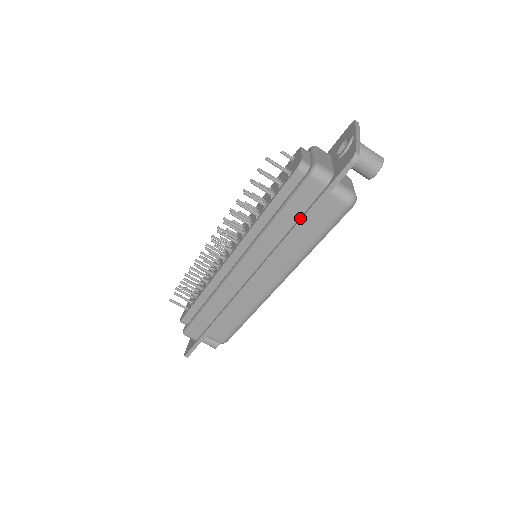
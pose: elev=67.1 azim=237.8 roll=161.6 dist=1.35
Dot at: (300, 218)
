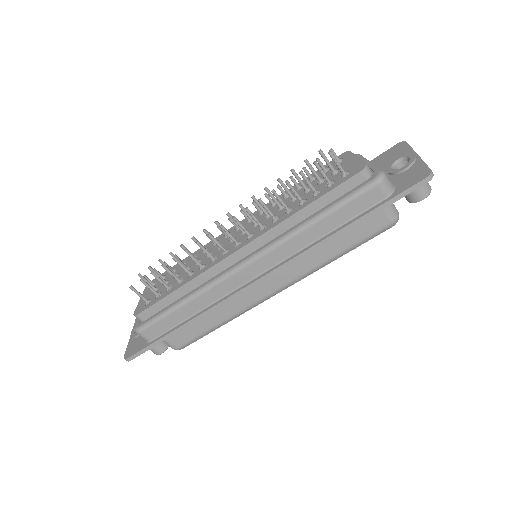
Dot at: (345, 224)
